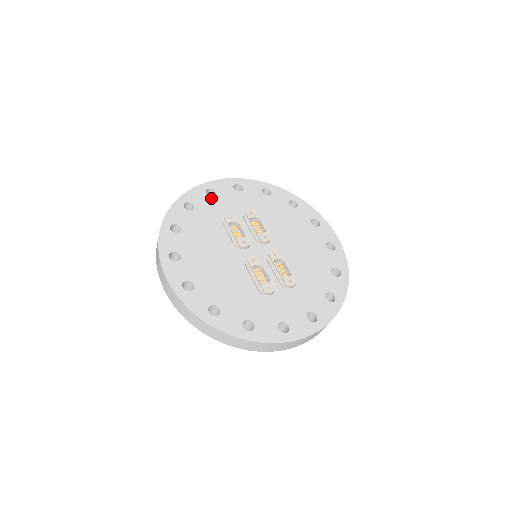
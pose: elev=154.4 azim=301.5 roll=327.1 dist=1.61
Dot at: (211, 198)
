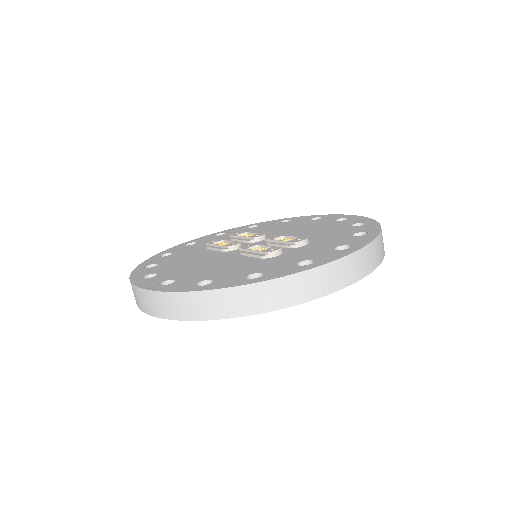
Dot at: (191, 245)
